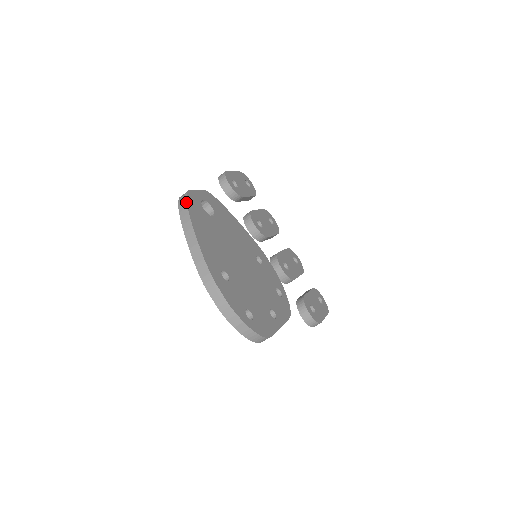
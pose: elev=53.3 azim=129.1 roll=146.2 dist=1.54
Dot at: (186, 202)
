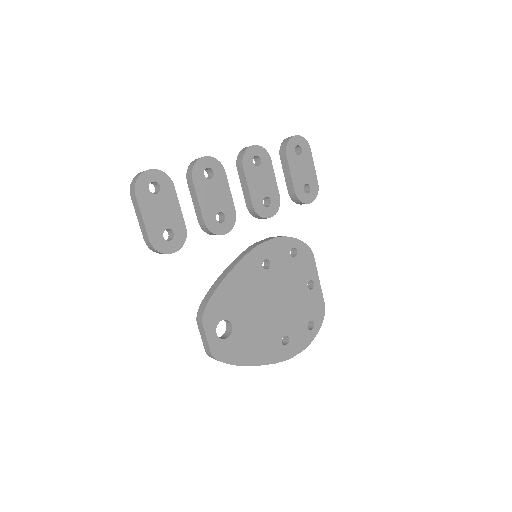
Dot at: occluded
